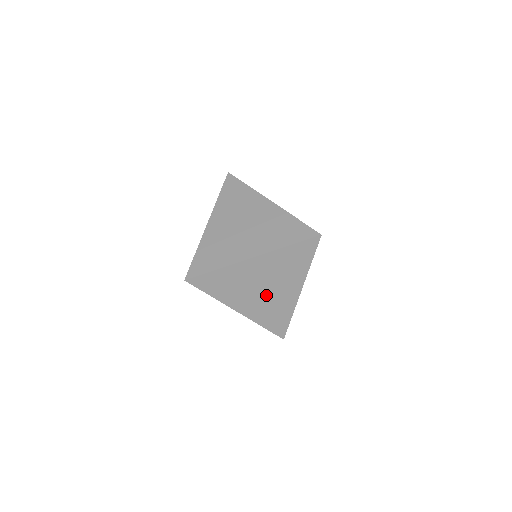
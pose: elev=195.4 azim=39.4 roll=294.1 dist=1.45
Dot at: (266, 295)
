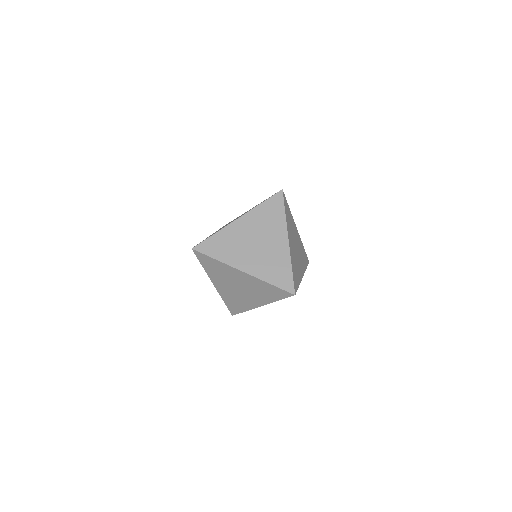
Dot at: occluded
